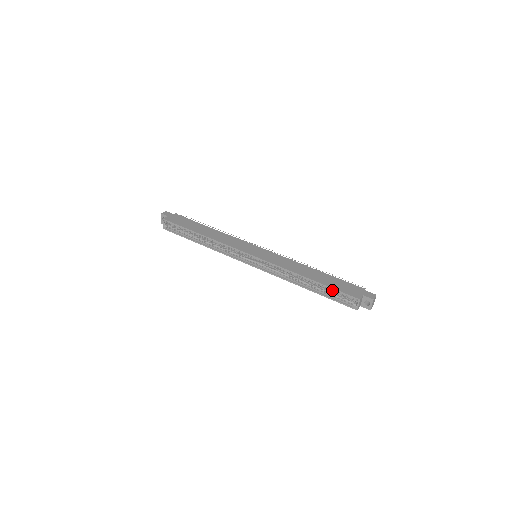
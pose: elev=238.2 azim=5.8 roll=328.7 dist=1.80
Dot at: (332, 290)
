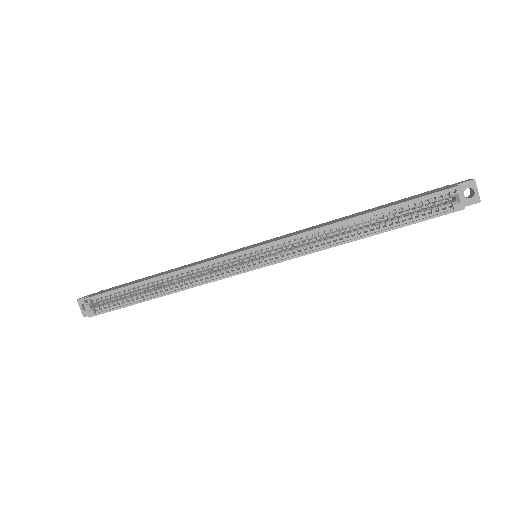
Dot at: occluded
